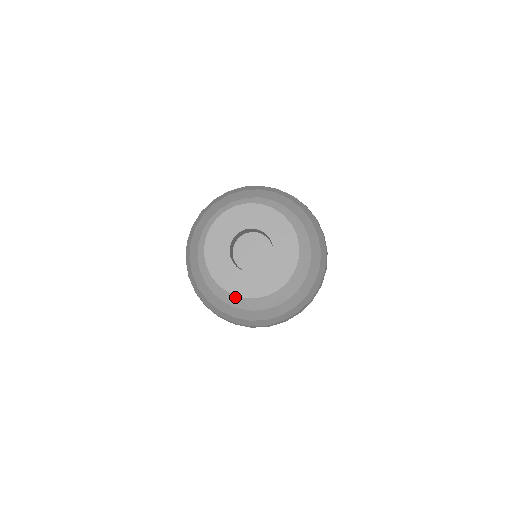
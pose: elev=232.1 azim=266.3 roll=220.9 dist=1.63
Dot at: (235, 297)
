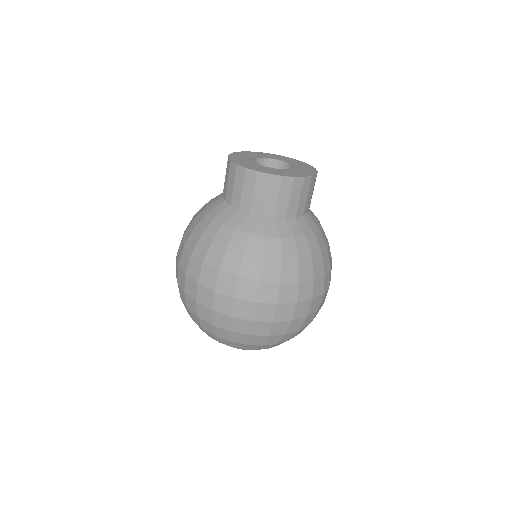
Dot at: (239, 215)
